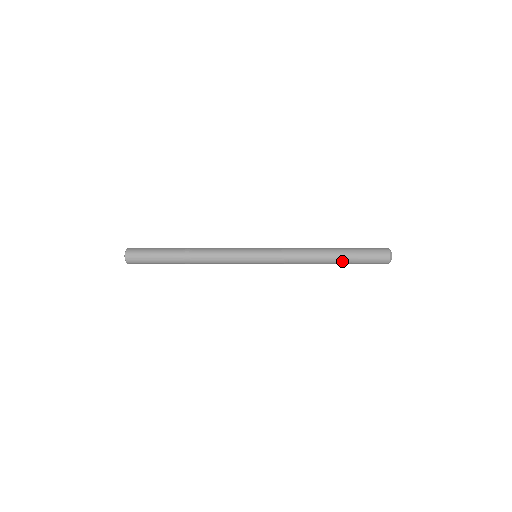
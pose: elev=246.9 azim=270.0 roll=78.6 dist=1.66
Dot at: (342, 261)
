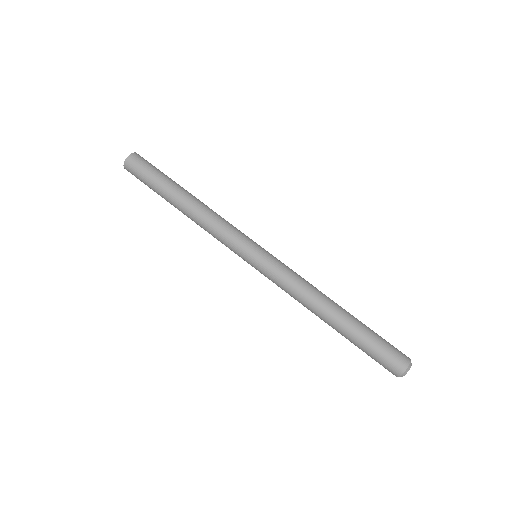
Dot at: (352, 323)
